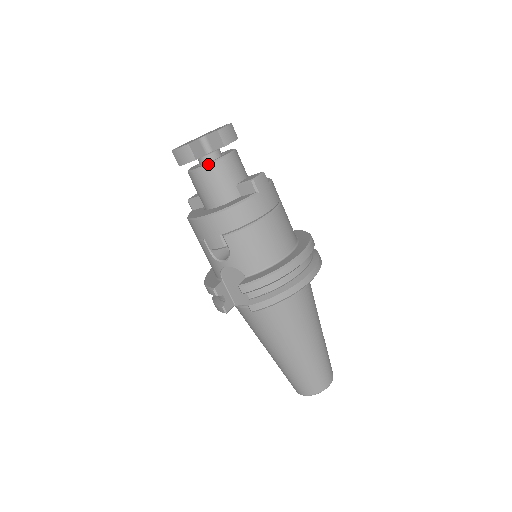
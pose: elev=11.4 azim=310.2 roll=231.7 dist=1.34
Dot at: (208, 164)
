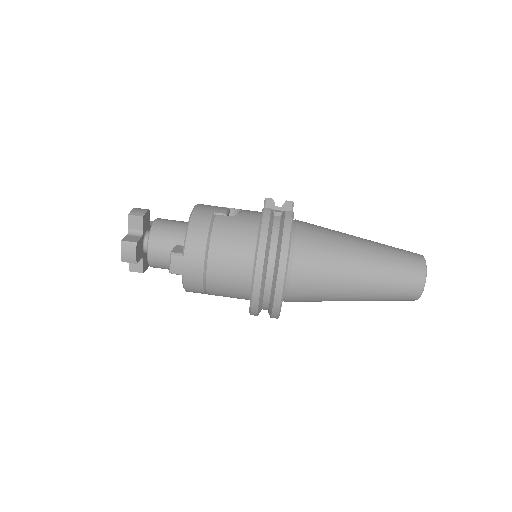
Dot at: occluded
